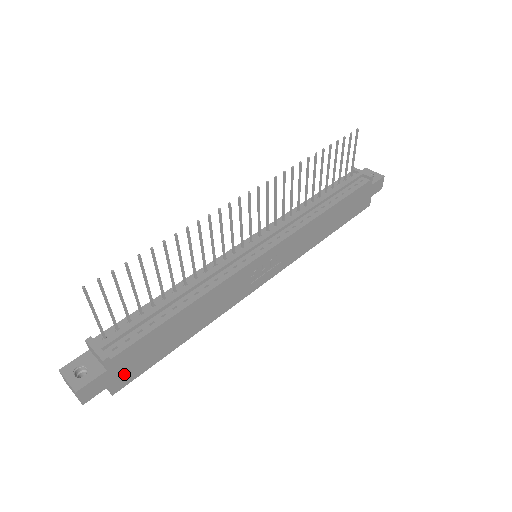
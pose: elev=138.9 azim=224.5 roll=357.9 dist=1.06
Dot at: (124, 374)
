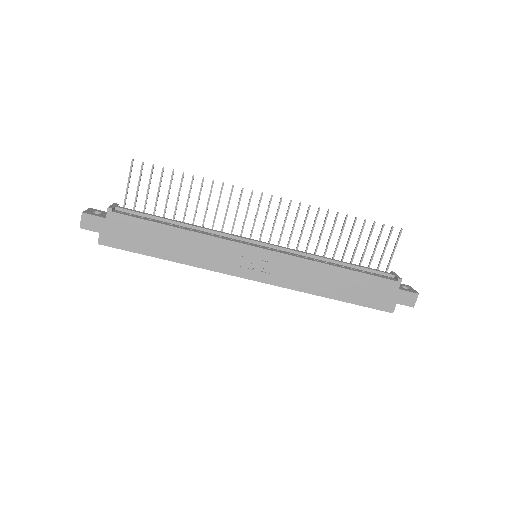
Dot at: (113, 235)
